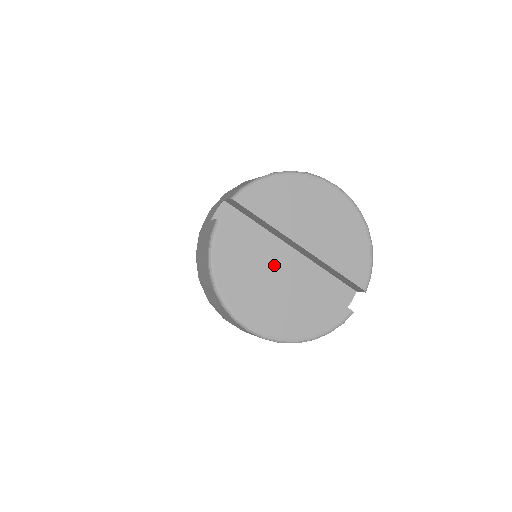
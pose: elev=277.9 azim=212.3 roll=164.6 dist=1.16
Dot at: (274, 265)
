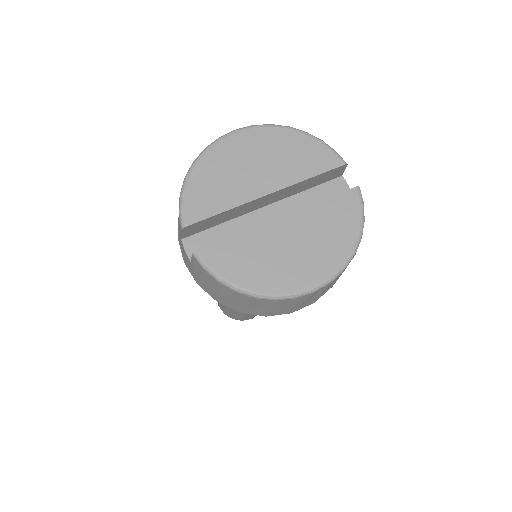
Dot at: (268, 229)
